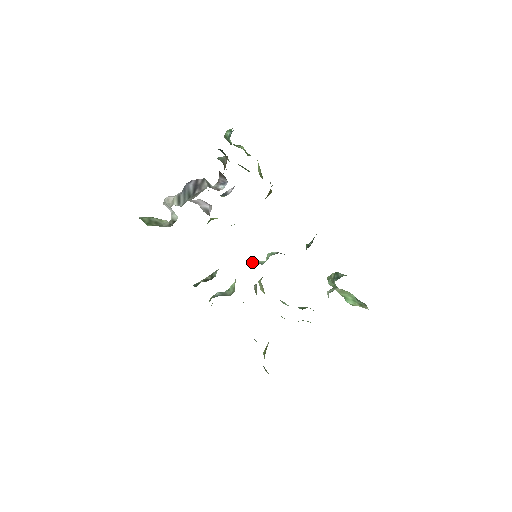
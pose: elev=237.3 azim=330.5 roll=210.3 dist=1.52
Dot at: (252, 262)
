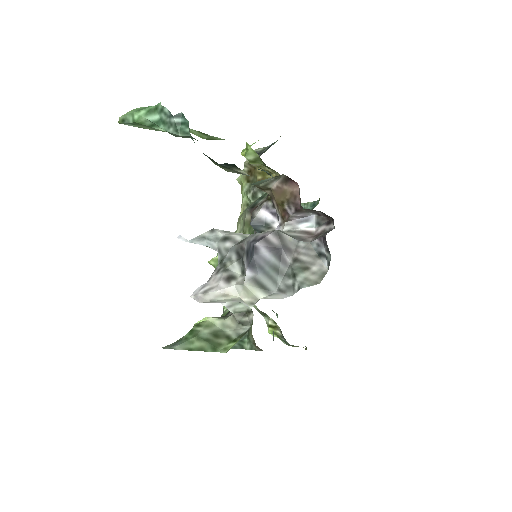
Dot at: occluded
